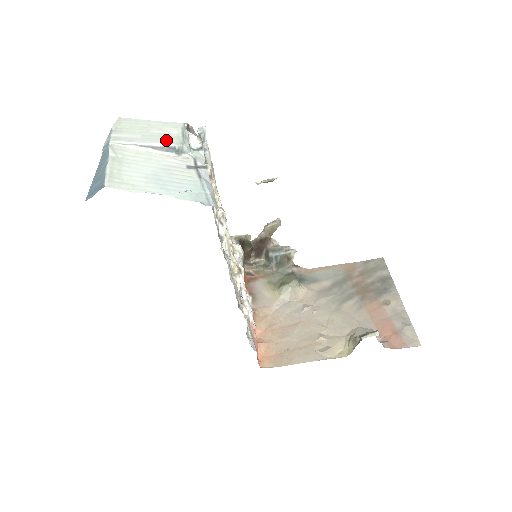
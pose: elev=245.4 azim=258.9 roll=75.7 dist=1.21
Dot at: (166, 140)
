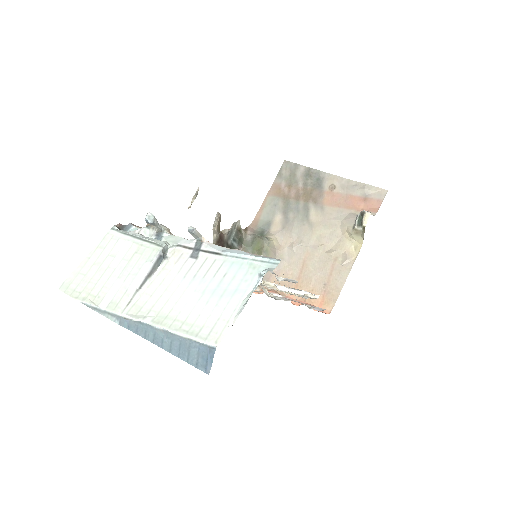
Dot at: (143, 259)
